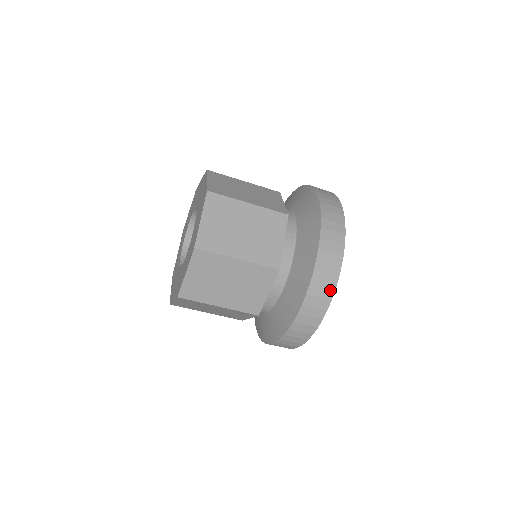
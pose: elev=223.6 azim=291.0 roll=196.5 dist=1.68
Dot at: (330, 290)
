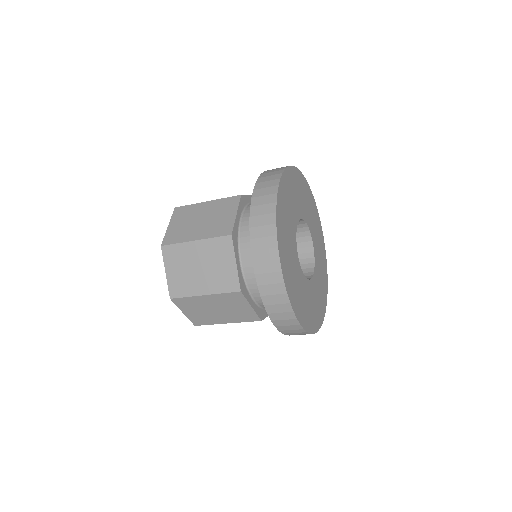
Dot at: occluded
